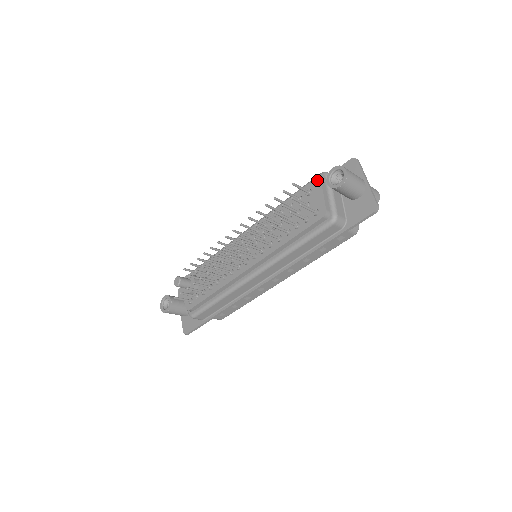
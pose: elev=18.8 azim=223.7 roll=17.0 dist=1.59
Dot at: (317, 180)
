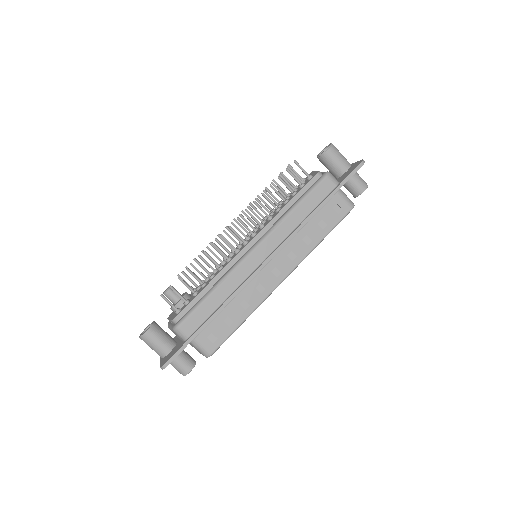
Dot at: (310, 173)
